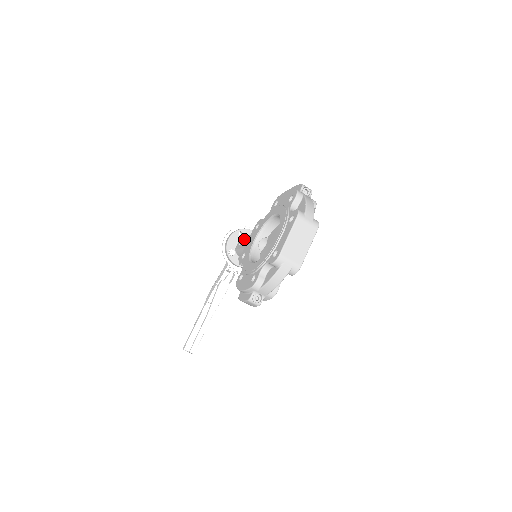
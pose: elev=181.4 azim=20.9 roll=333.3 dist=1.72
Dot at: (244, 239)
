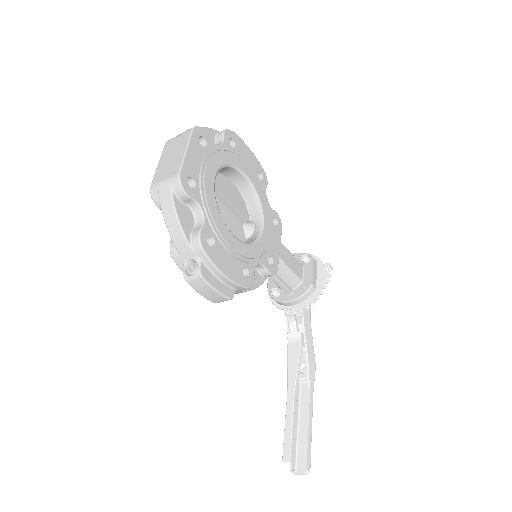
Dot at: occluded
